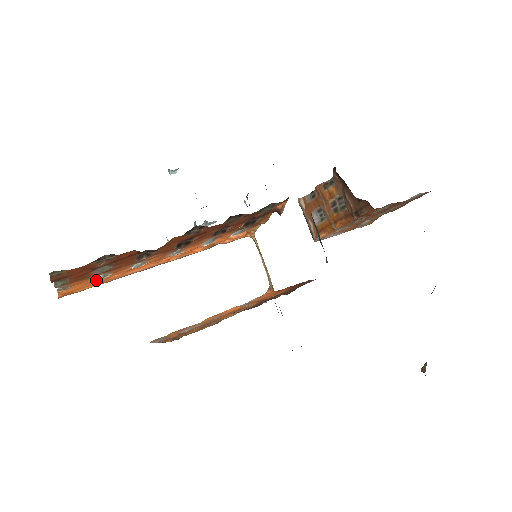
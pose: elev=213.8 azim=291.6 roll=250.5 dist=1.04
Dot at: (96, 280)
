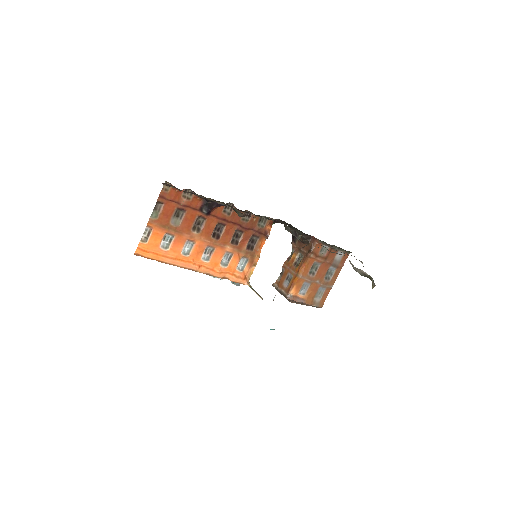
Dot at: (161, 248)
